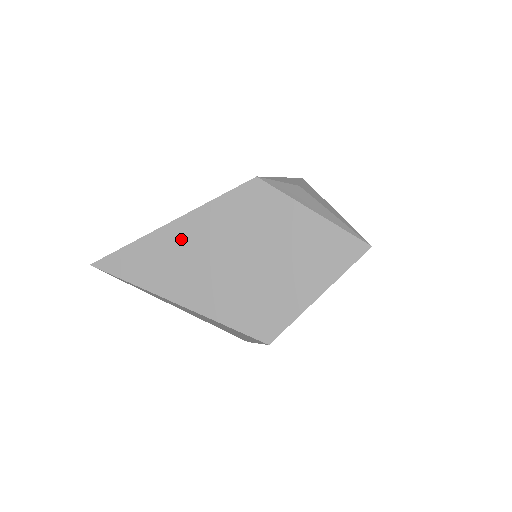
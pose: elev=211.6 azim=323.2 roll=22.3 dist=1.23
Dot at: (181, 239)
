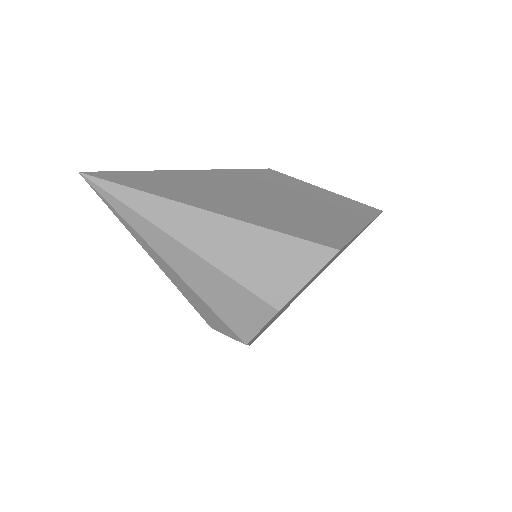
Dot at: (207, 179)
